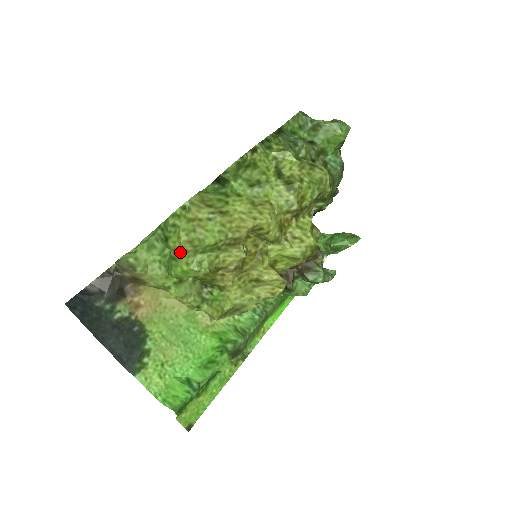
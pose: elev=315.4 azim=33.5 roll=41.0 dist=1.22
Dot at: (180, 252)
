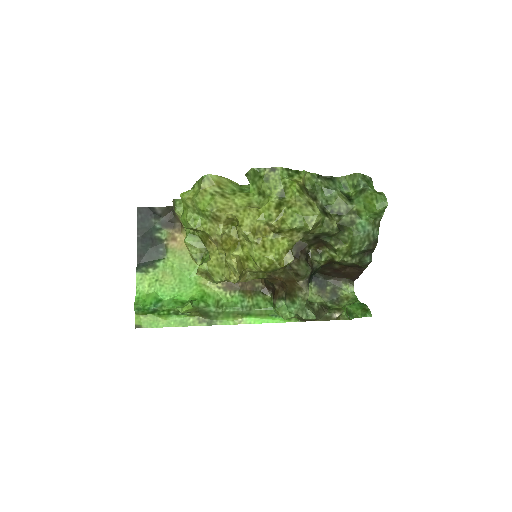
Dot at: (186, 204)
